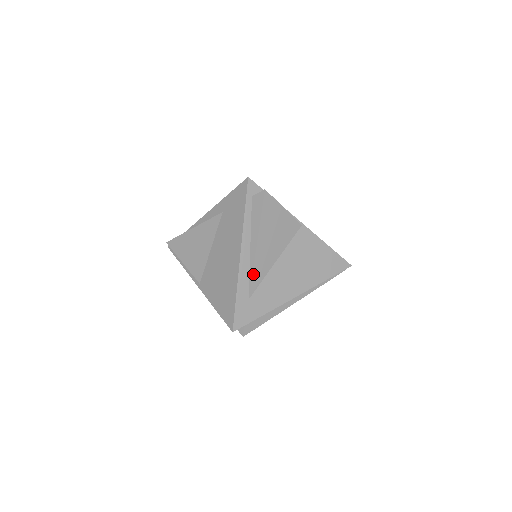
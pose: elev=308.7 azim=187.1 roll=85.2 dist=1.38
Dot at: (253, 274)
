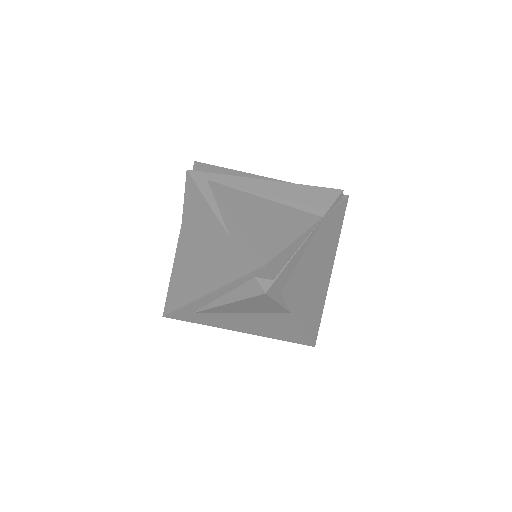
Dot at: (208, 309)
